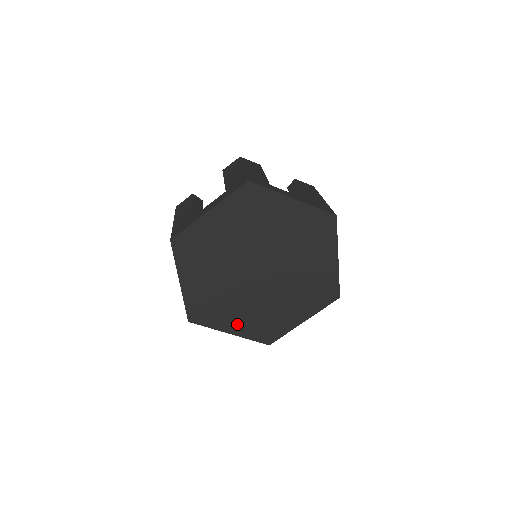
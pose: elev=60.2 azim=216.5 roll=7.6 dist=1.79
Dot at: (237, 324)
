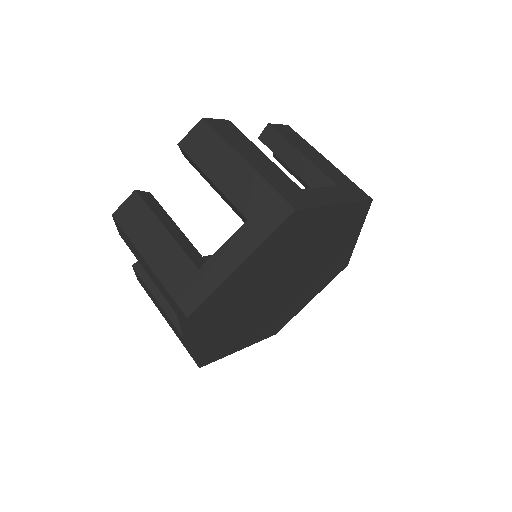
Dot at: (249, 339)
